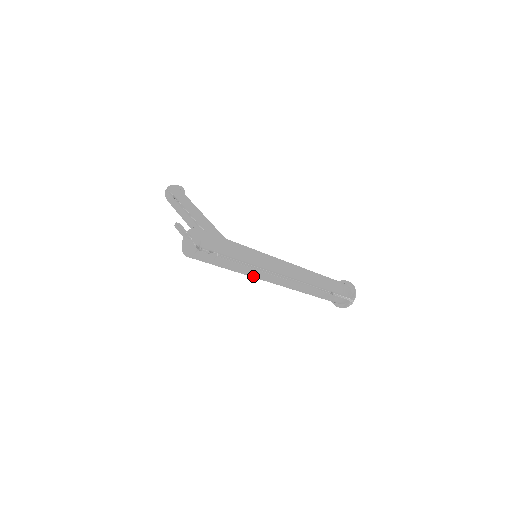
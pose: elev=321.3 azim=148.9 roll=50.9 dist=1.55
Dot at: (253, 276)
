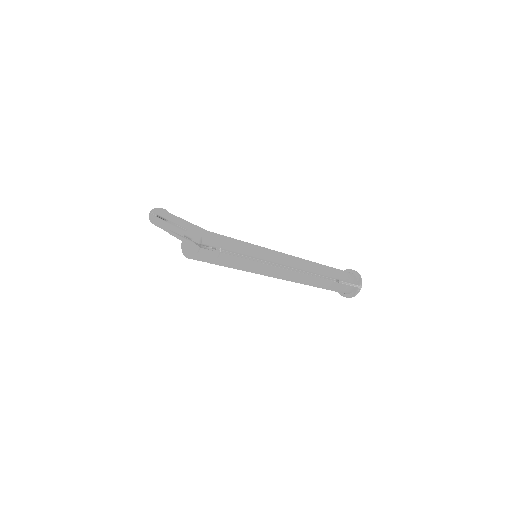
Dot at: (259, 272)
